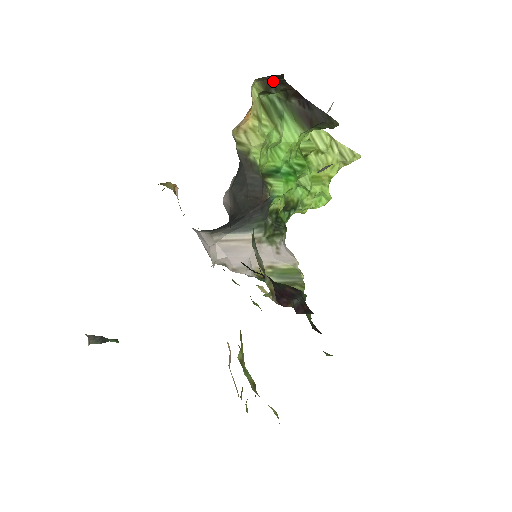
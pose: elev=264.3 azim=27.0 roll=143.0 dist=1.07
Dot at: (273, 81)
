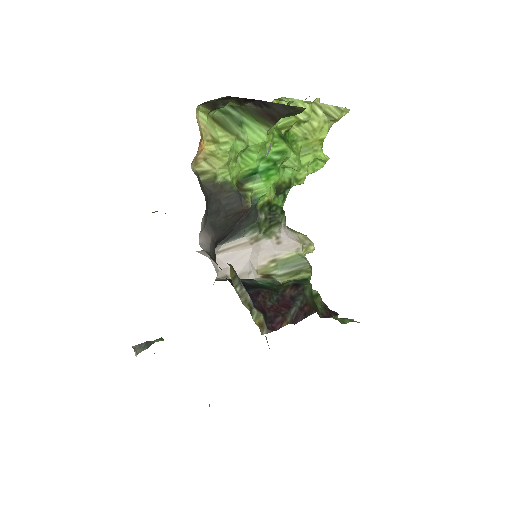
Dot at: (217, 101)
